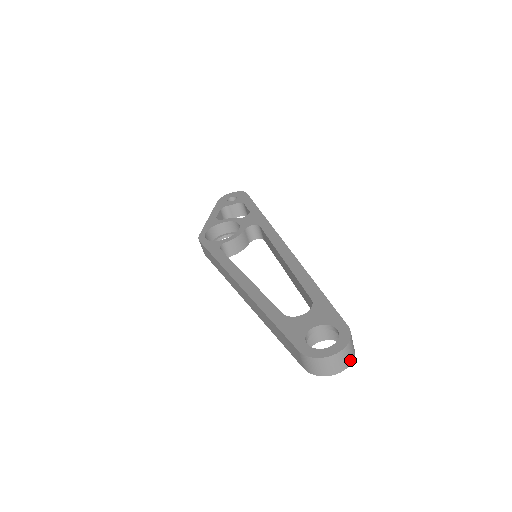
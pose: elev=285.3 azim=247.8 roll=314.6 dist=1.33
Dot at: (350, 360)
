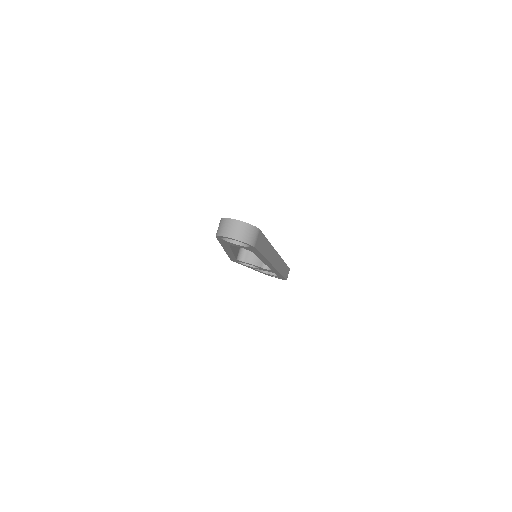
Dot at: (244, 238)
